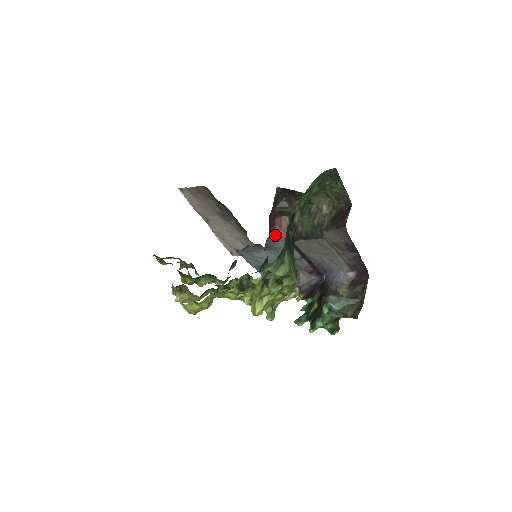
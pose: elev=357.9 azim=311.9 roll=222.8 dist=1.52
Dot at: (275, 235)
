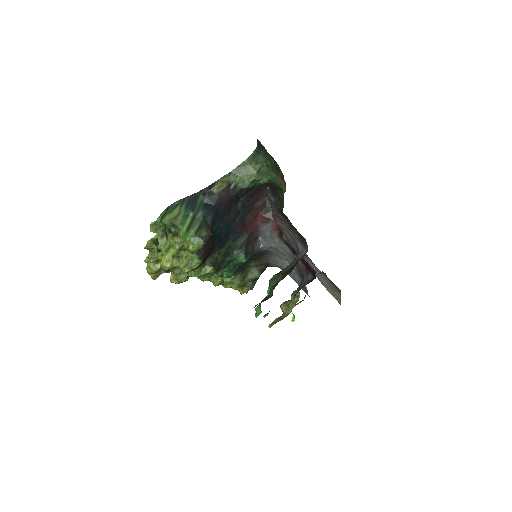
Dot at: (268, 233)
